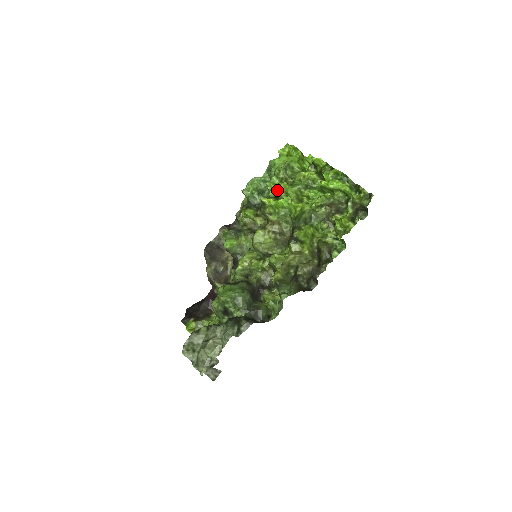
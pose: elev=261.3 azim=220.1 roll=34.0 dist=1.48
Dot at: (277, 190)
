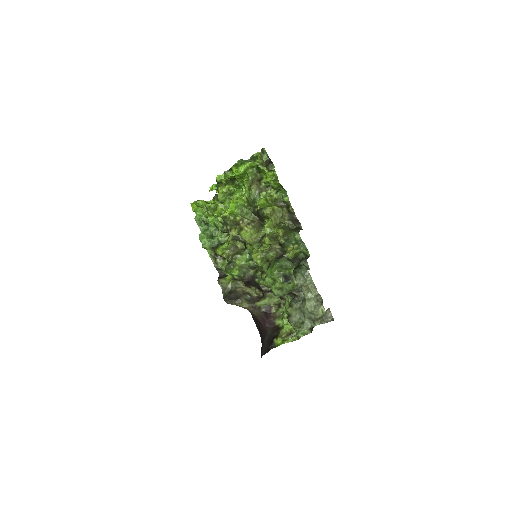
Dot at: (221, 211)
